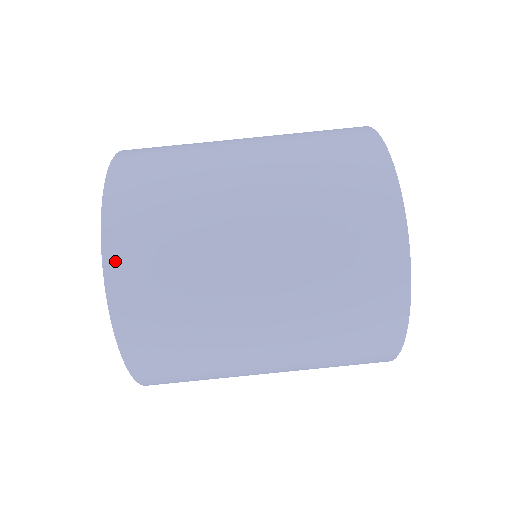
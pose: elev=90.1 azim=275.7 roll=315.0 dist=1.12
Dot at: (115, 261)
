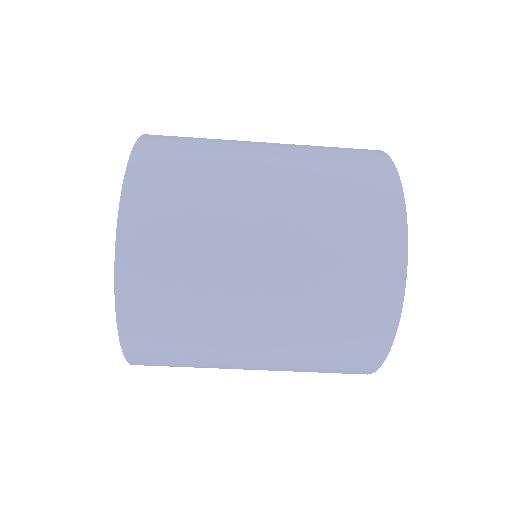
Dot at: occluded
